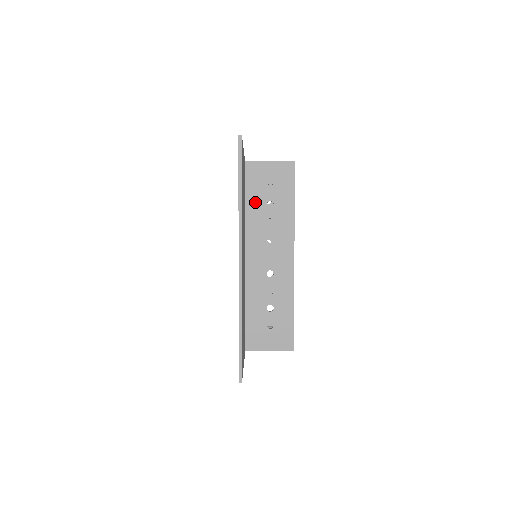
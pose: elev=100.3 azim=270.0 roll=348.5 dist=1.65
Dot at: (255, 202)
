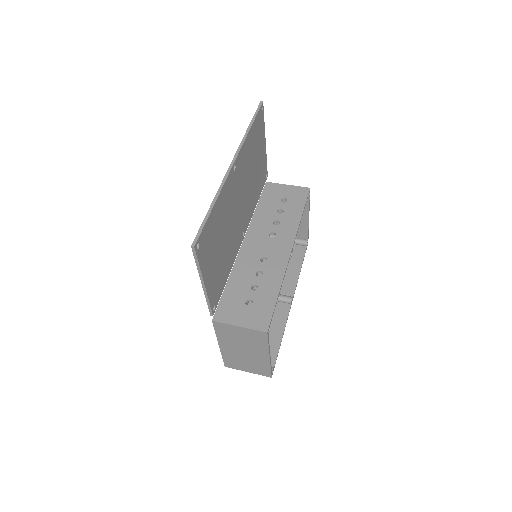
Dot at: (267, 208)
